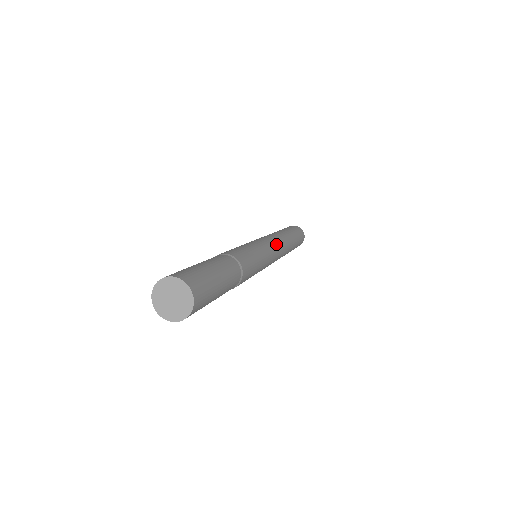
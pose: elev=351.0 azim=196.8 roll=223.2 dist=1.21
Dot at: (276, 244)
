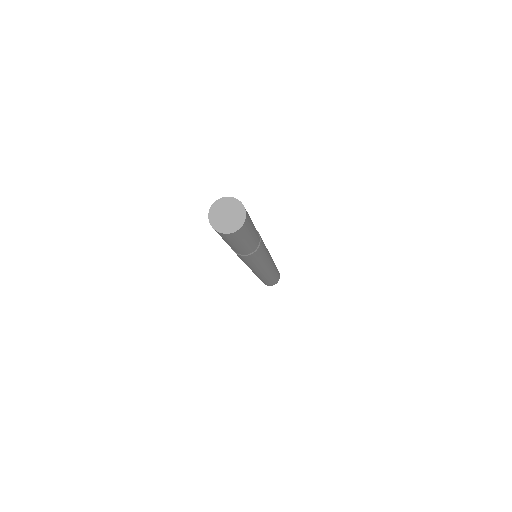
Dot at: (271, 260)
